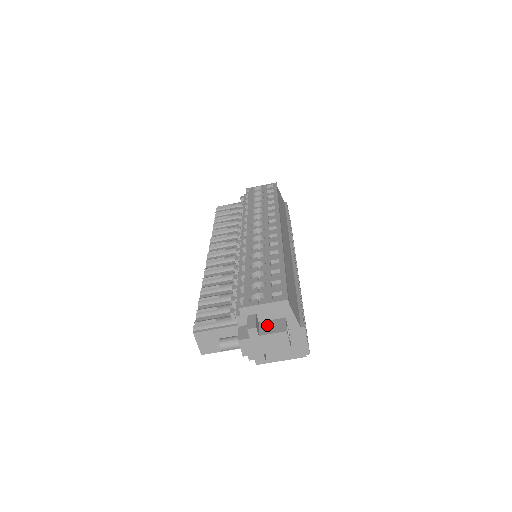
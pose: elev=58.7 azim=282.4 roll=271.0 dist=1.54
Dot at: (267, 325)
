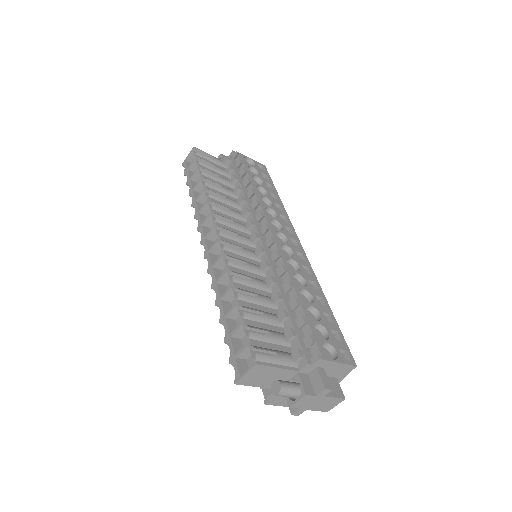
Dot at: occluded
